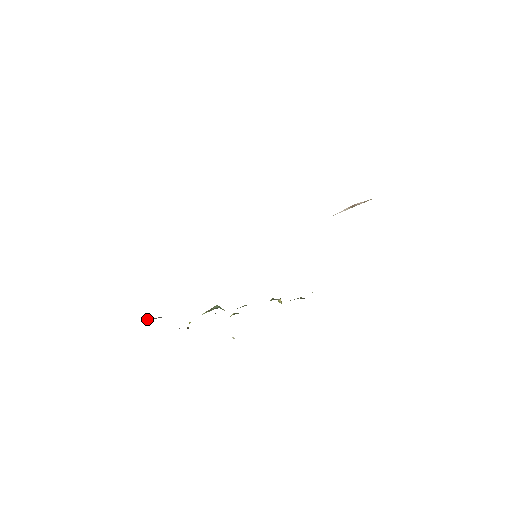
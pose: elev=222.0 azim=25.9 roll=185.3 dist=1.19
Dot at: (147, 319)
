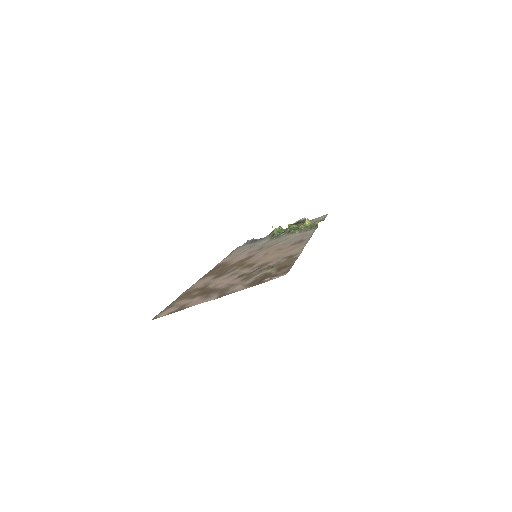
Dot at: (248, 241)
